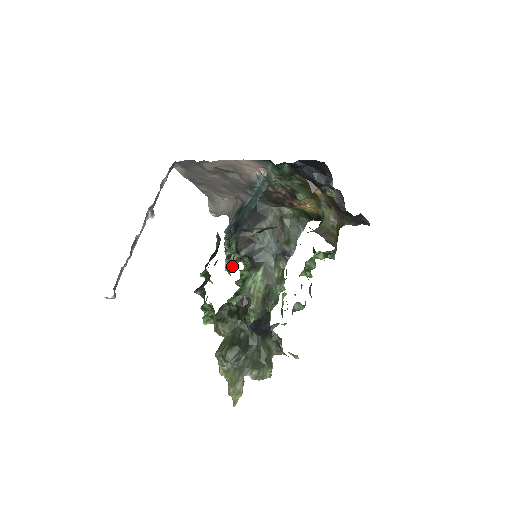
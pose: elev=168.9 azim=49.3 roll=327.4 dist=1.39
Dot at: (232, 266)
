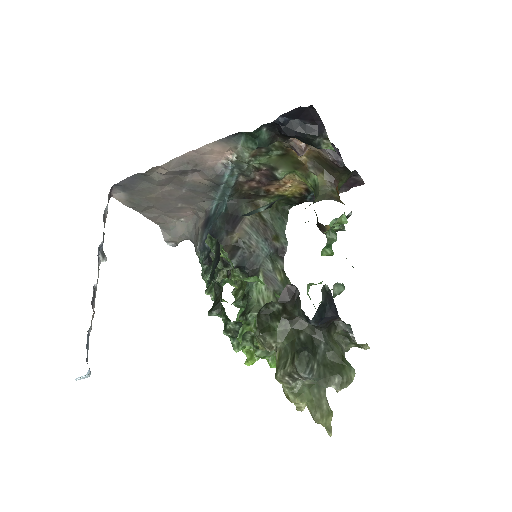
Dot at: occluded
